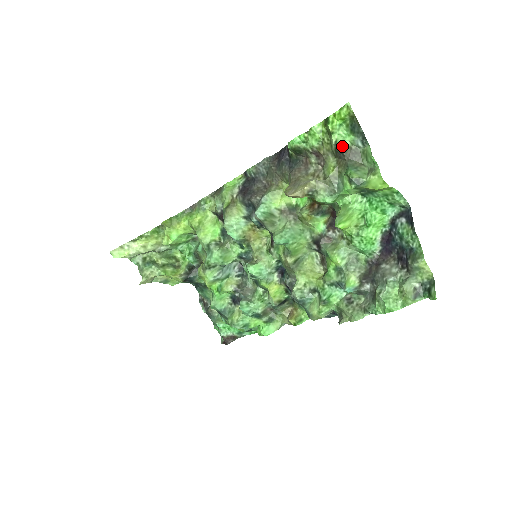
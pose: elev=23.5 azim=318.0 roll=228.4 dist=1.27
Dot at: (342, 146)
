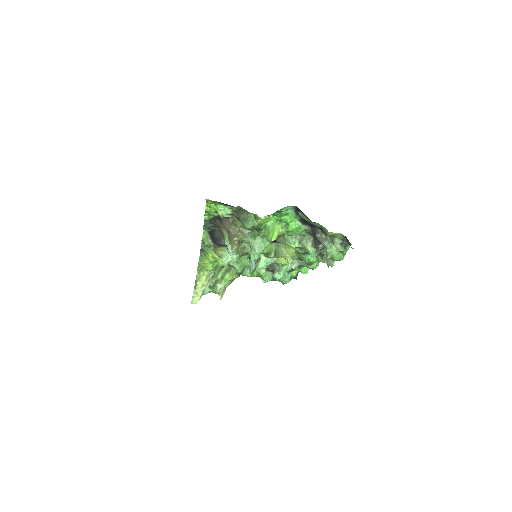
Dot at: (228, 215)
